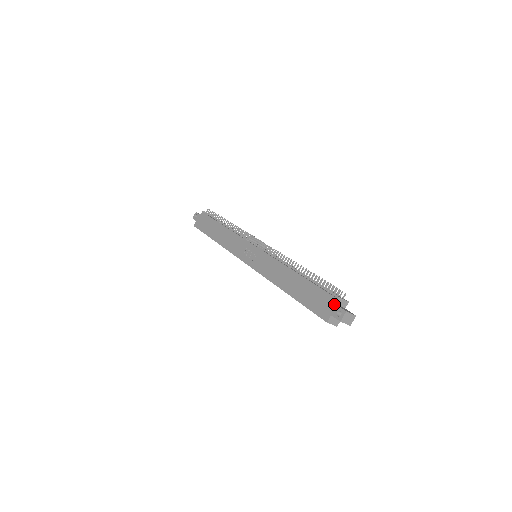
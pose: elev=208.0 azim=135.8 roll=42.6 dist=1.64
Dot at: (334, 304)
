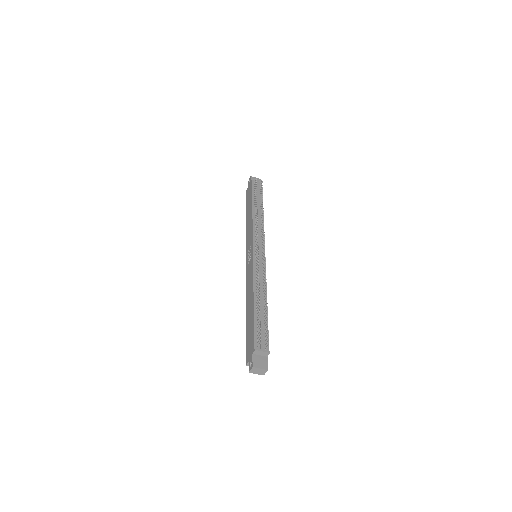
Dot at: (252, 353)
